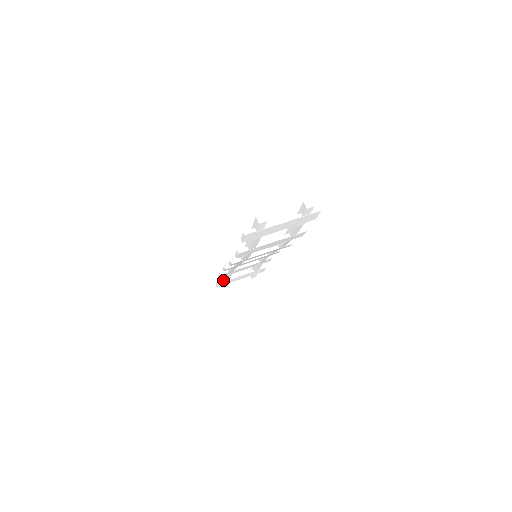
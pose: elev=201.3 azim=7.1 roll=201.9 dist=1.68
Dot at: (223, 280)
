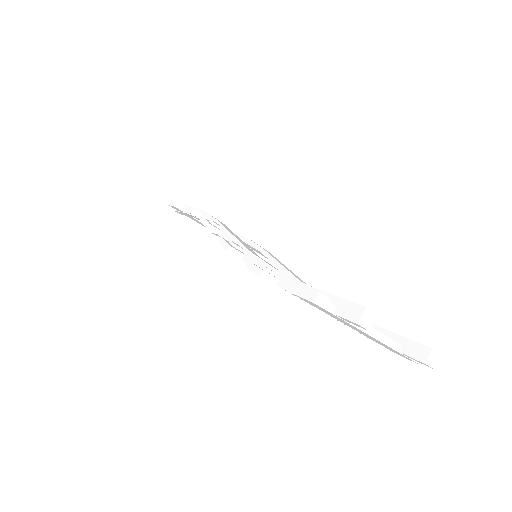
Dot at: (184, 209)
